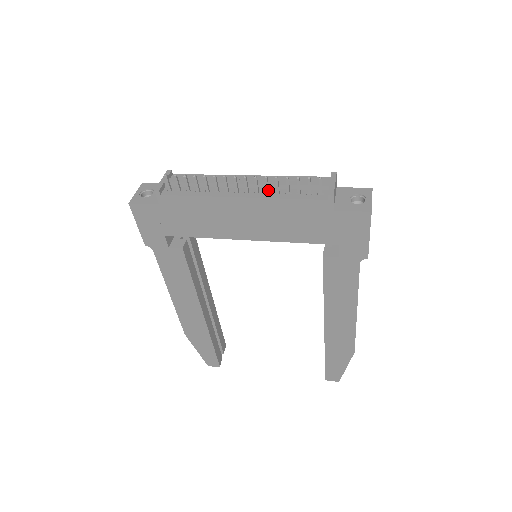
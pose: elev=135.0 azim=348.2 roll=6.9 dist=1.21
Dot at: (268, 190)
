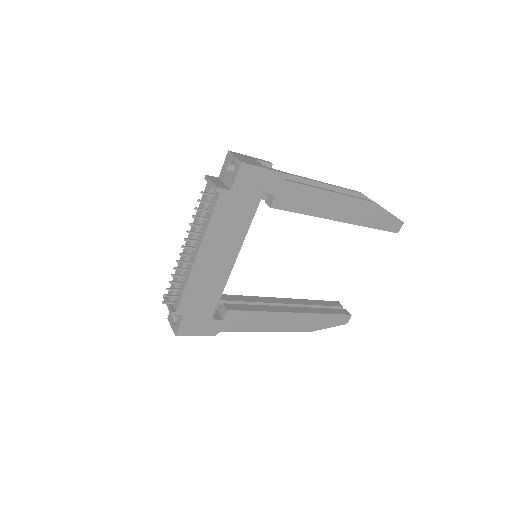
Dot at: (198, 233)
